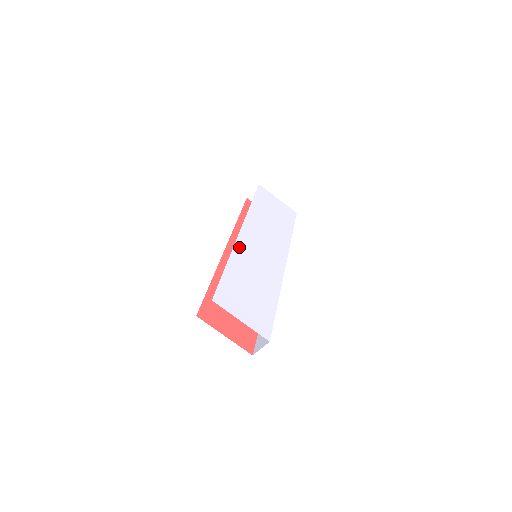
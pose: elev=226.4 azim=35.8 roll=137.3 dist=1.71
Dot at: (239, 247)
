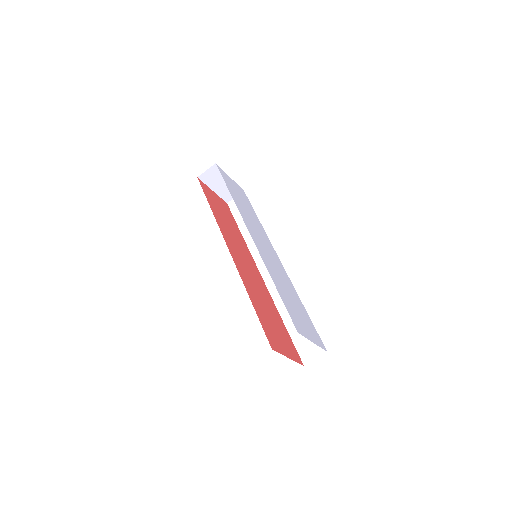
Dot at: (262, 256)
